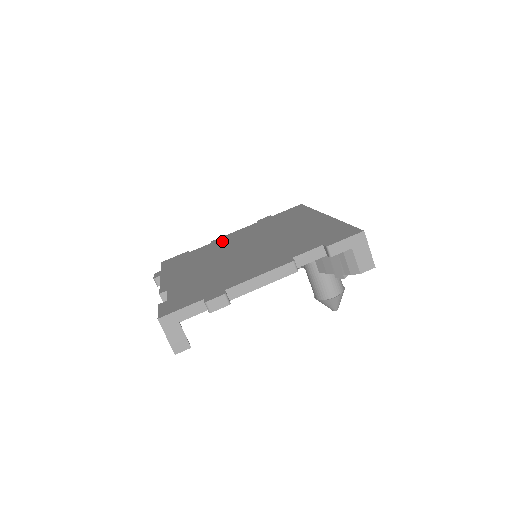
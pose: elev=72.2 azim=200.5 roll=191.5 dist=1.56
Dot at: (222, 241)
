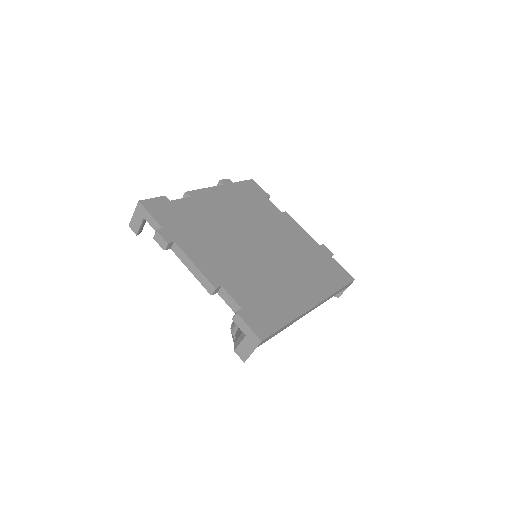
Dot at: (282, 221)
